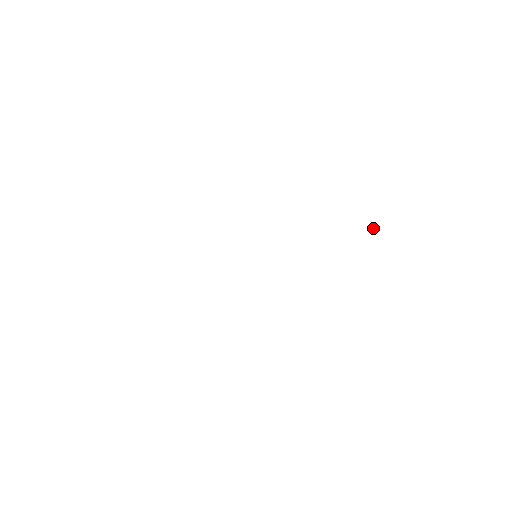
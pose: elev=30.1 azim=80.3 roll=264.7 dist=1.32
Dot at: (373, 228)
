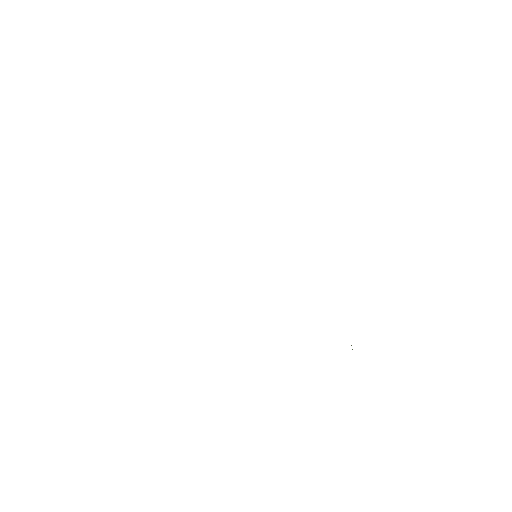
Dot at: occluded
